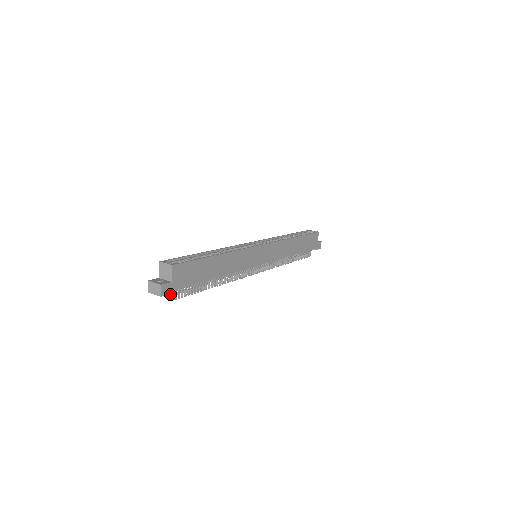
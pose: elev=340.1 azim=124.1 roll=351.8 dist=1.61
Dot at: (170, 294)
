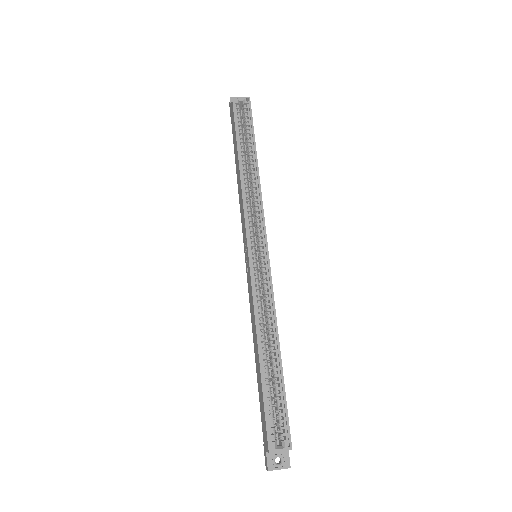
Dot at: occluded
